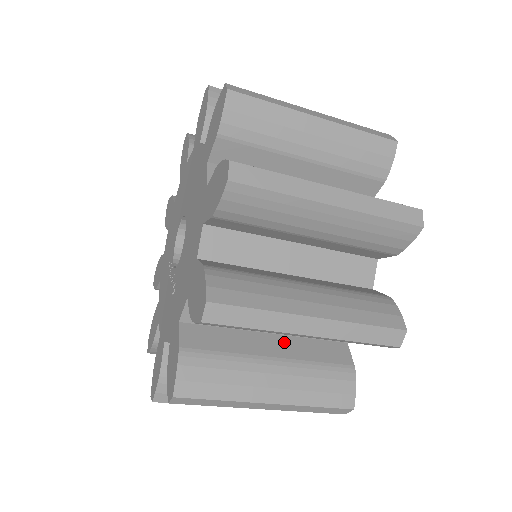
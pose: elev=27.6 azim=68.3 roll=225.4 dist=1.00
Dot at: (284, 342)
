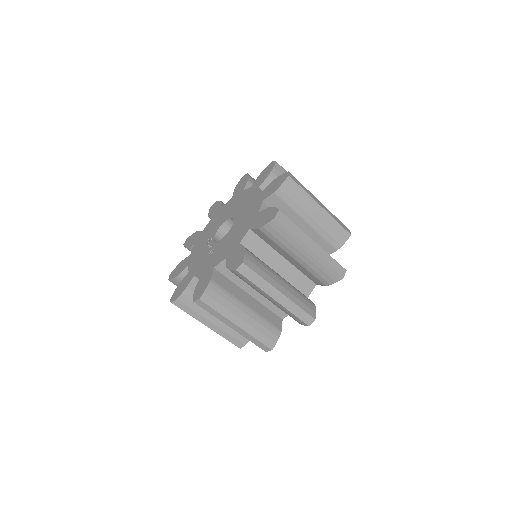
Dot at: (255, 302)
